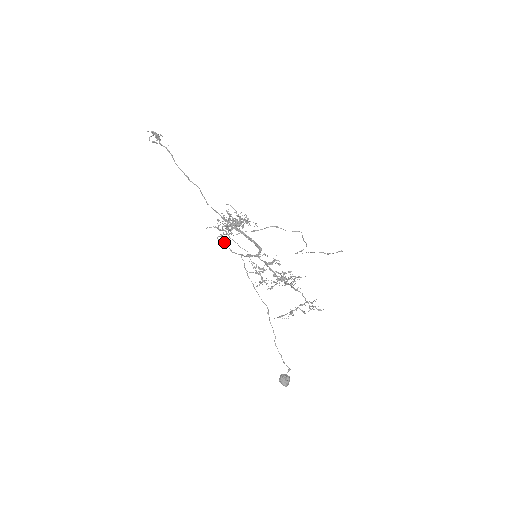
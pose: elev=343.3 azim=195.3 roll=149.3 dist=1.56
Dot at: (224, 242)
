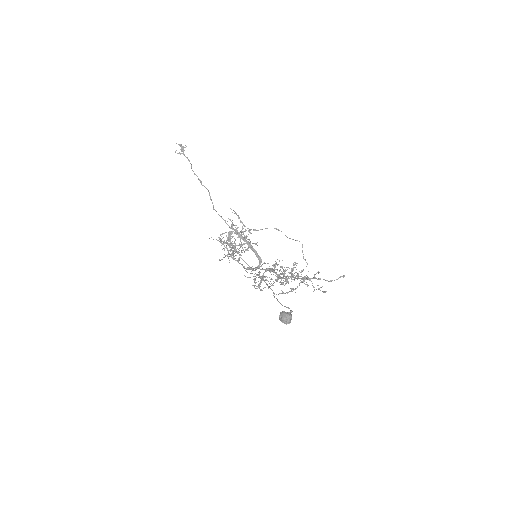
Dot at: occluded
